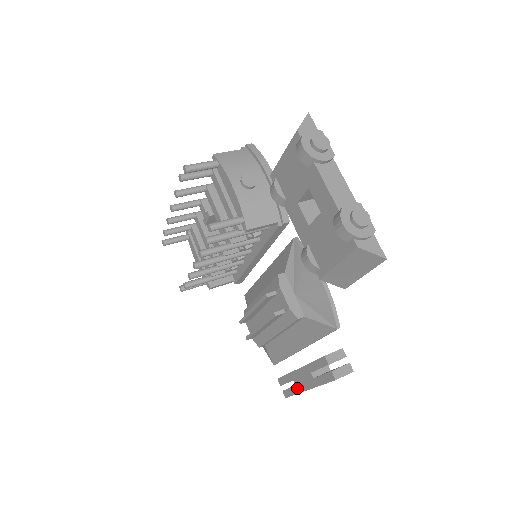
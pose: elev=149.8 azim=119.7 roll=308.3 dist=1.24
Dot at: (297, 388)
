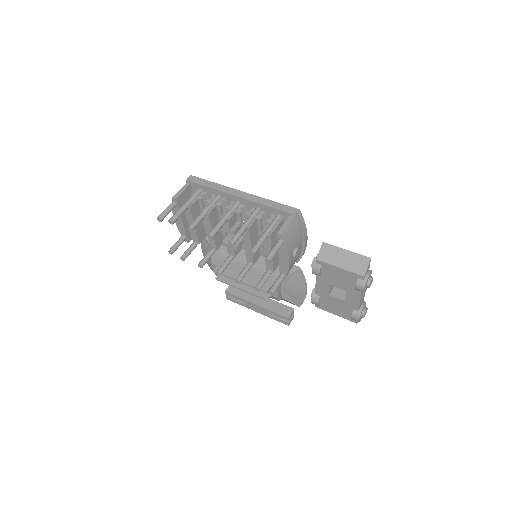
Dot at: (246, 306)
